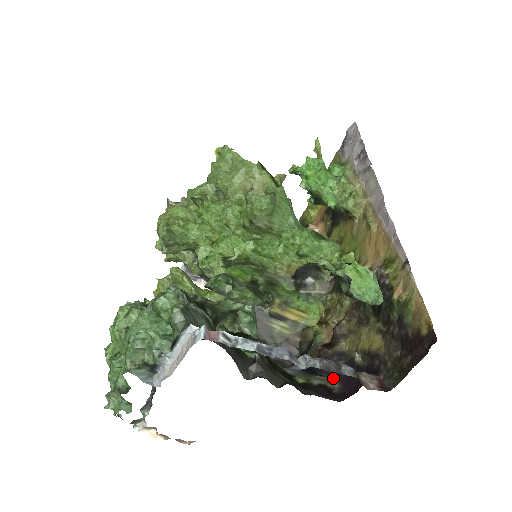
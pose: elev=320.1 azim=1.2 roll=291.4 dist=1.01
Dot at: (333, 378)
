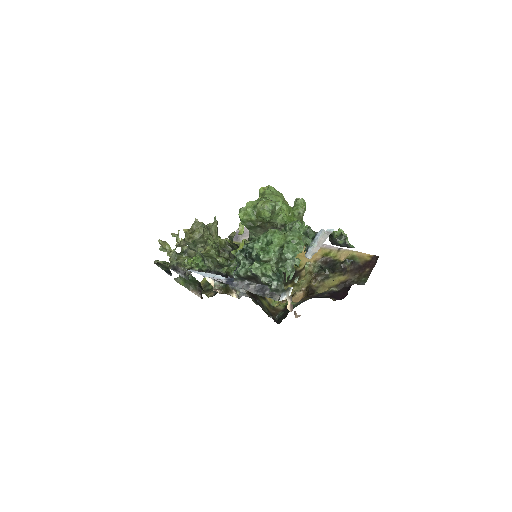
Dot at: occluded
